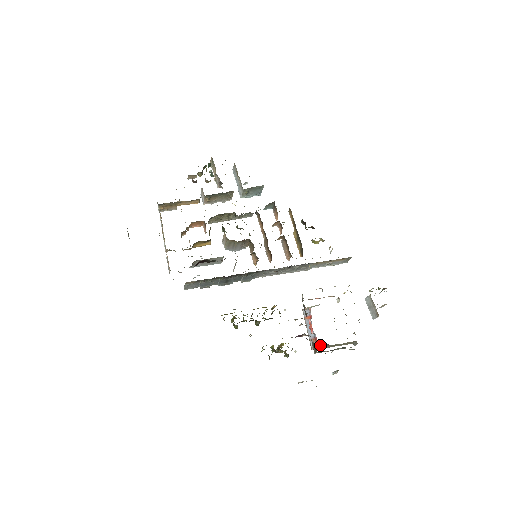
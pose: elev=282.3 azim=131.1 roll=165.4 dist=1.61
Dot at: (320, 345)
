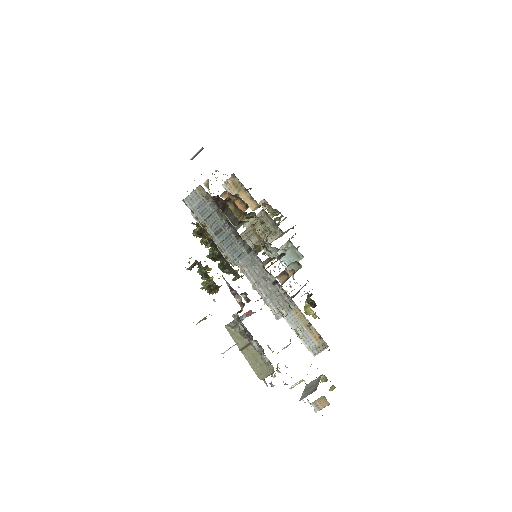
Dot at: occluded
